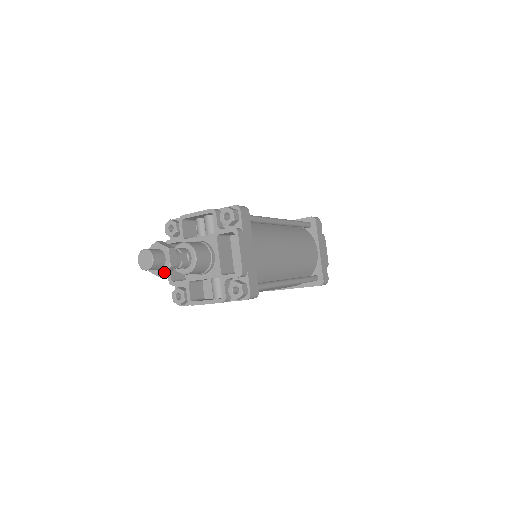
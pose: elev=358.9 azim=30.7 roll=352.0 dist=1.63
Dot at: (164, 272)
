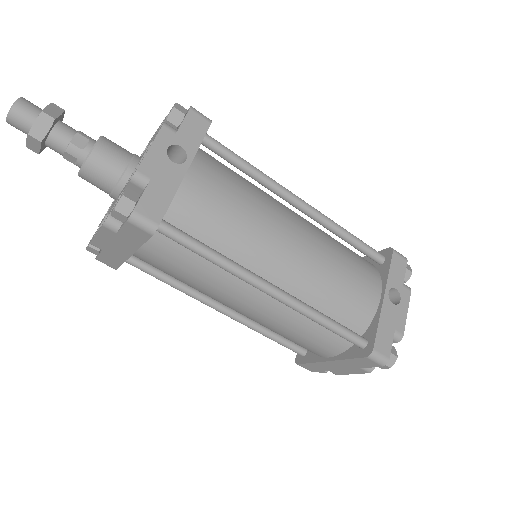
Dot at: (45, 107)
